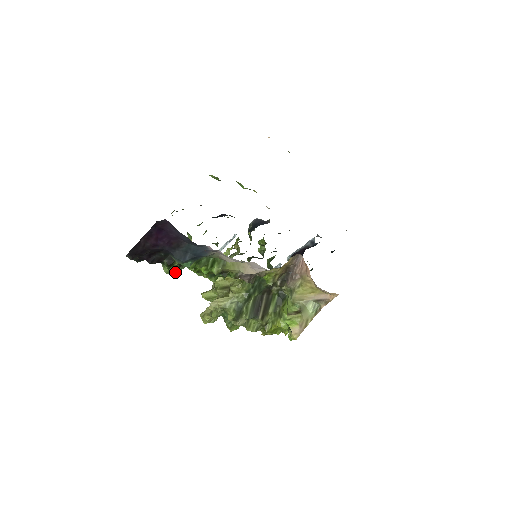
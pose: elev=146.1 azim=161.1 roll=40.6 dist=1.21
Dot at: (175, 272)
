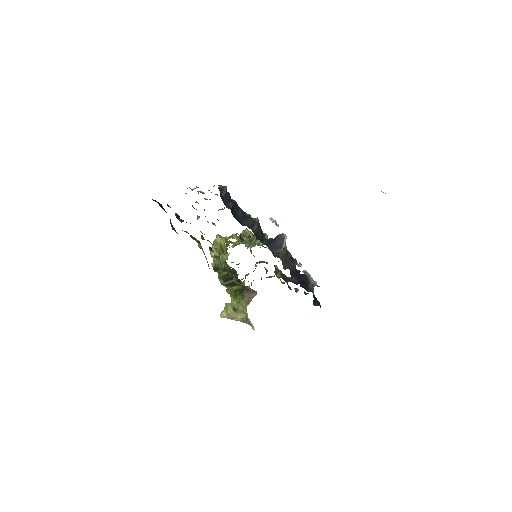
Dot at: occluded
